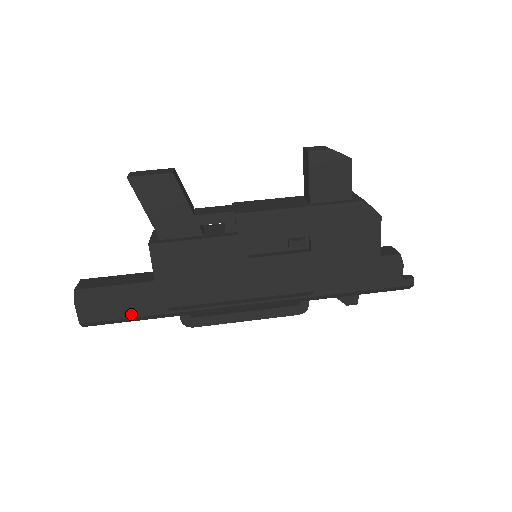
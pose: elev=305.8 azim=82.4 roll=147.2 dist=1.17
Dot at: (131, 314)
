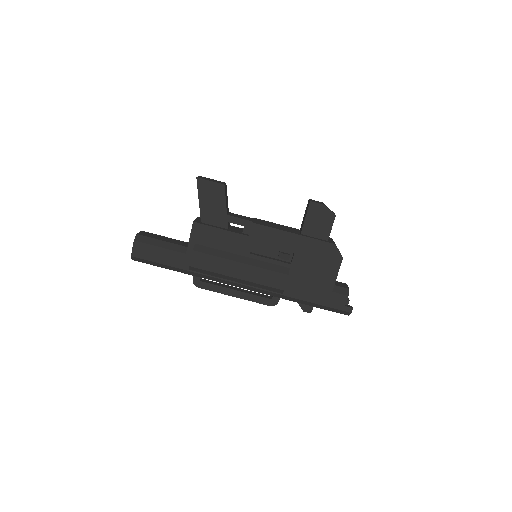
Dot at: (165, 262)
